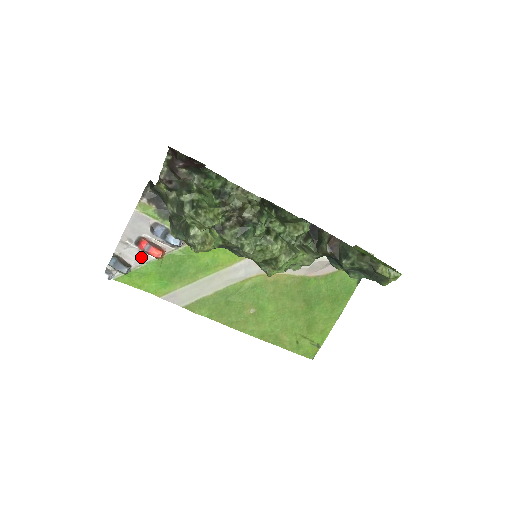
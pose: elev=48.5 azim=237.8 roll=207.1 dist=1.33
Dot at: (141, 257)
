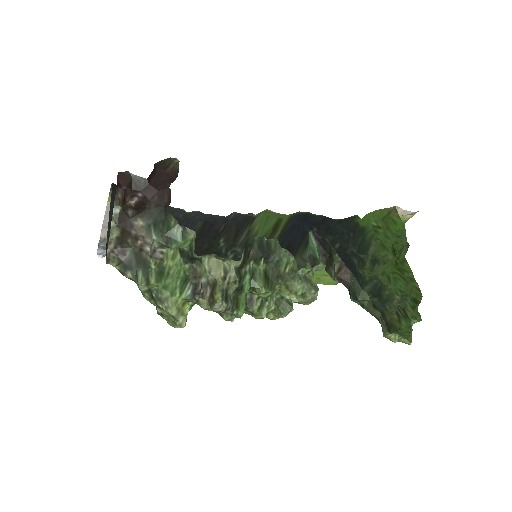
Dot at: occluded
